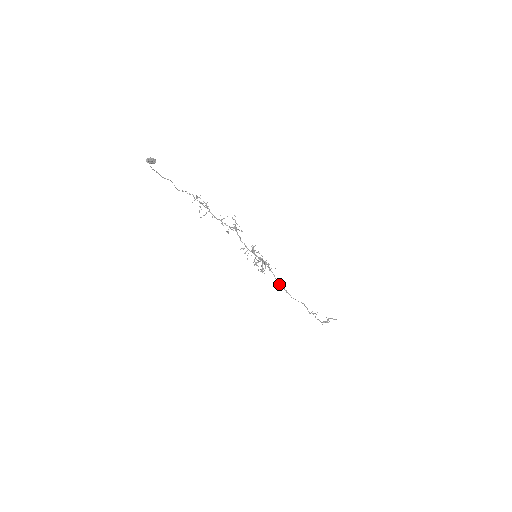
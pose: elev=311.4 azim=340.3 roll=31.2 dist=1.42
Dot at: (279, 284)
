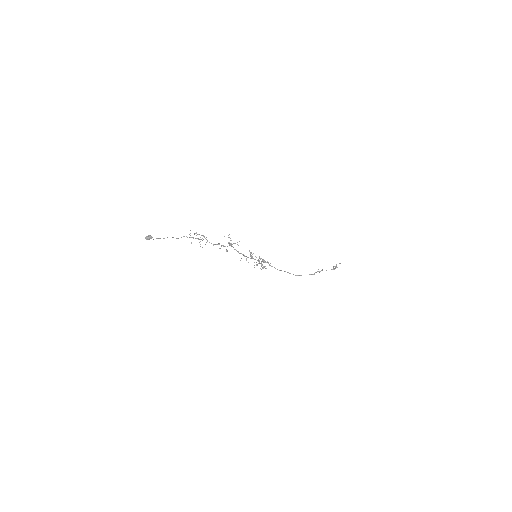
Dot at: occluded
